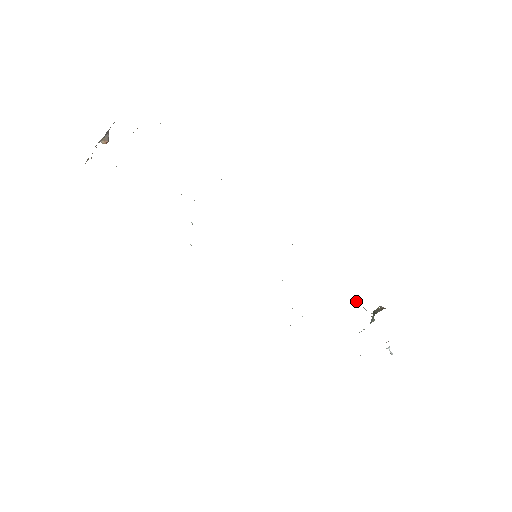
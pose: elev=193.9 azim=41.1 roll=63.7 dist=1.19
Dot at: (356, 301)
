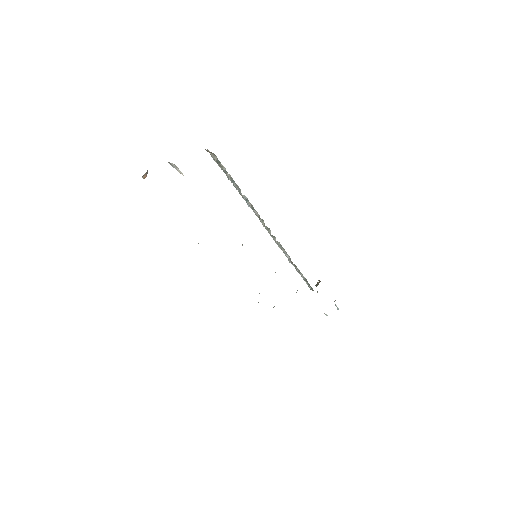
Dot at: (305, 281)
